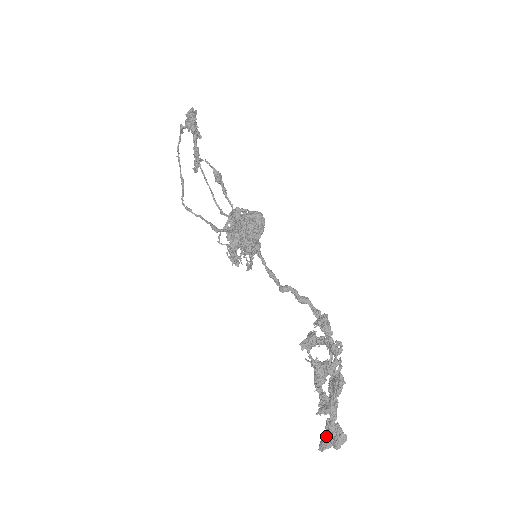
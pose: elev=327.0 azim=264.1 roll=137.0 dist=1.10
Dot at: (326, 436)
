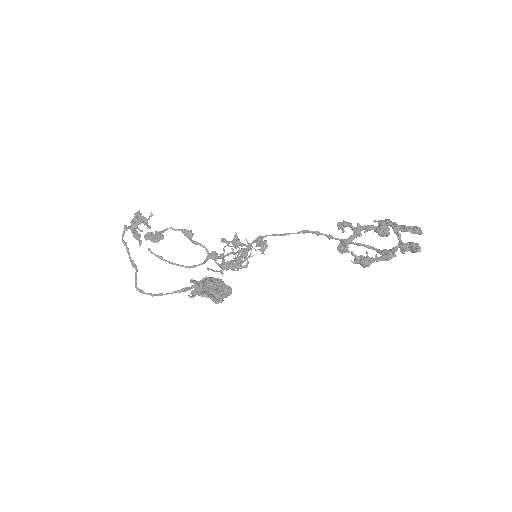
Dot at: (411, 245)
